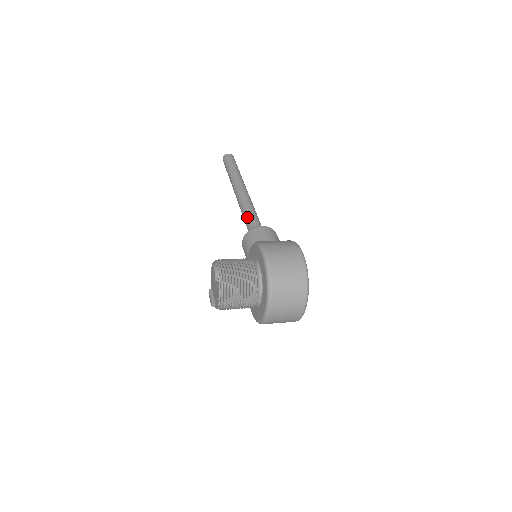
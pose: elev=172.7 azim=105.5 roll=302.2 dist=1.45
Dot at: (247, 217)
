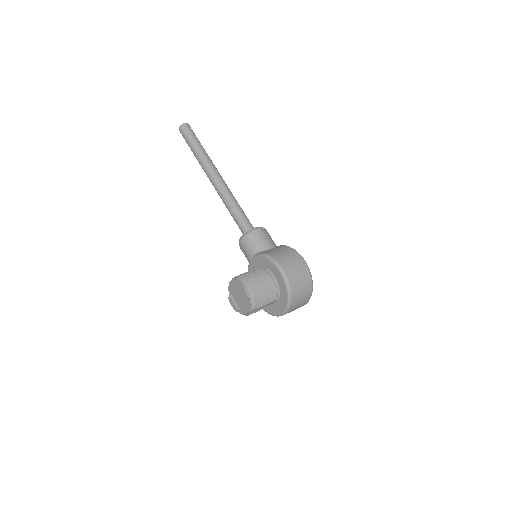
Dot at: (235, 212)
